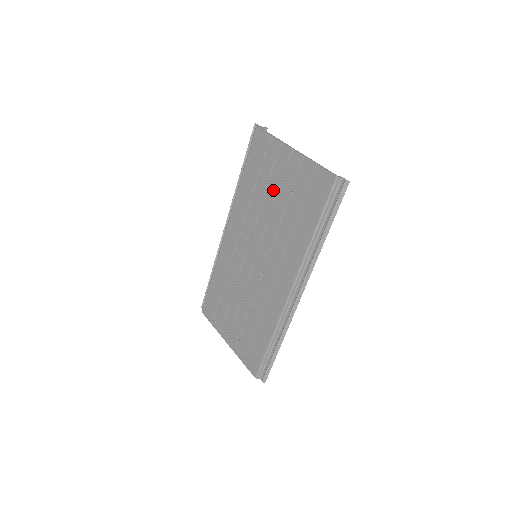
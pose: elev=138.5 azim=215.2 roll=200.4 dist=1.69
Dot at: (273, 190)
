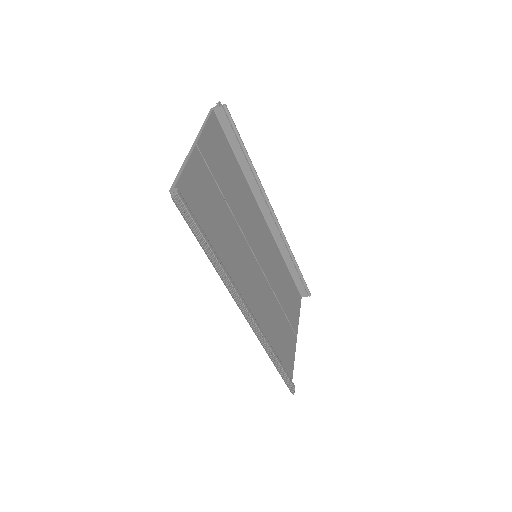
Dot at: occluded
